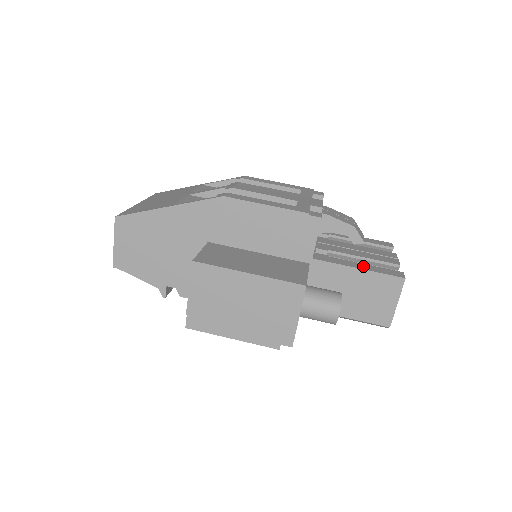
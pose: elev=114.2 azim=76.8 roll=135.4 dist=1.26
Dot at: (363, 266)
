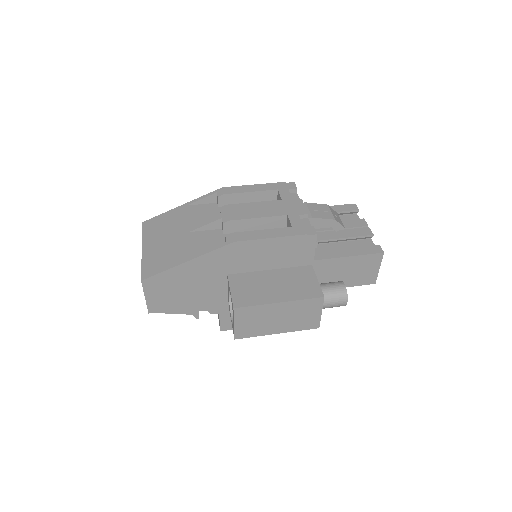
Dot at: (351, 252)
